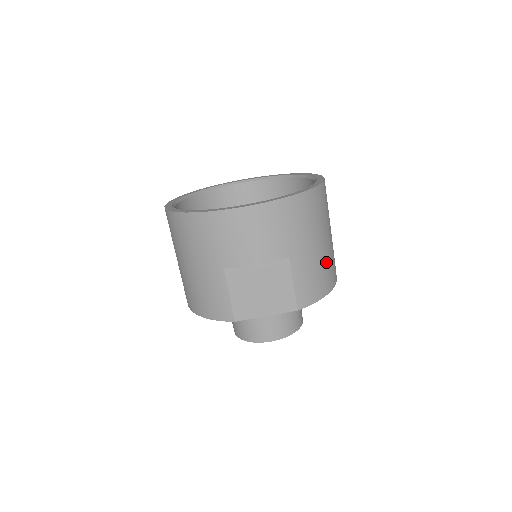
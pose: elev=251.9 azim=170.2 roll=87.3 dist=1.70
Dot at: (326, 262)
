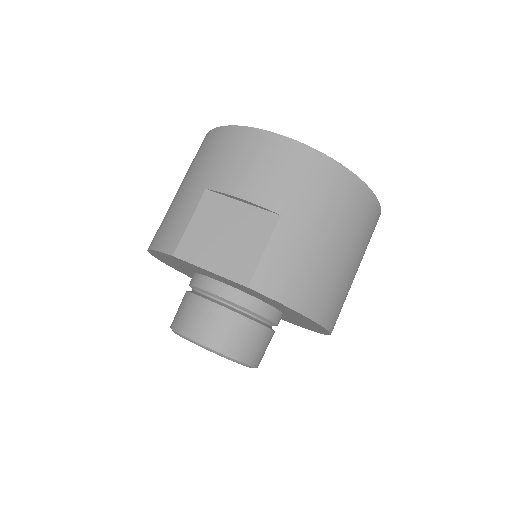
Dot at: (323, 274)
